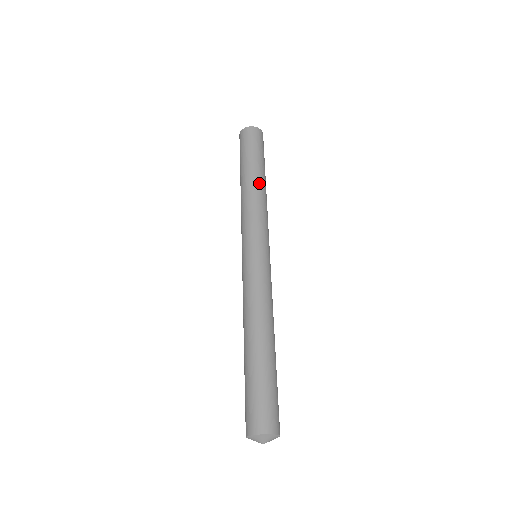
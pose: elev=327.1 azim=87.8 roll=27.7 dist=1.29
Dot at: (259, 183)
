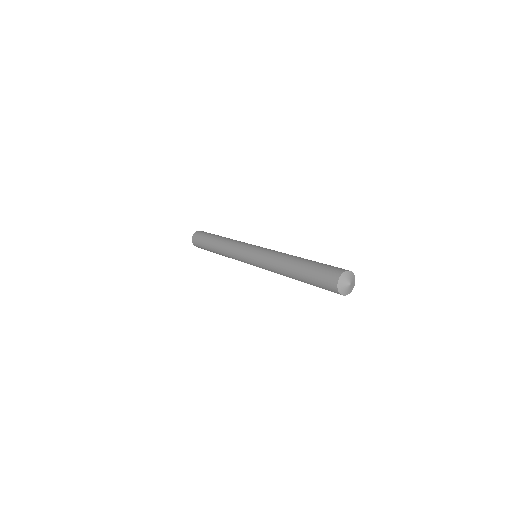
Dot at: occluded
